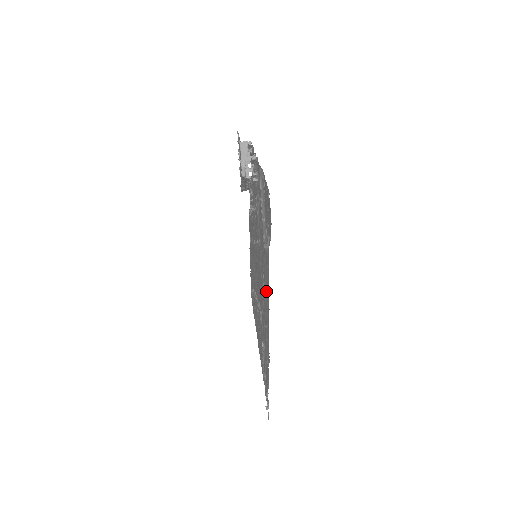
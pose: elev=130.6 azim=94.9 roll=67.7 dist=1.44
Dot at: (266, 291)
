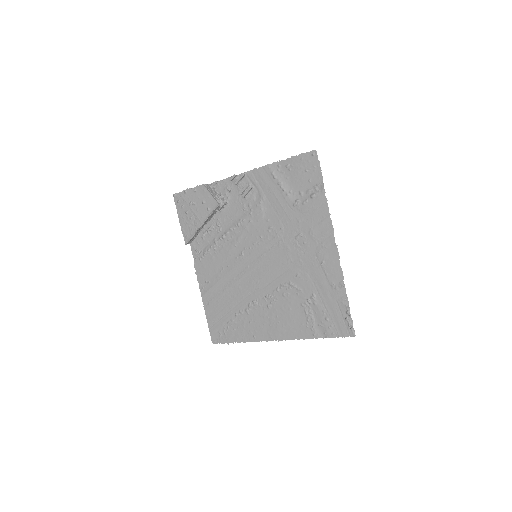
Dot at: (318, 232)
